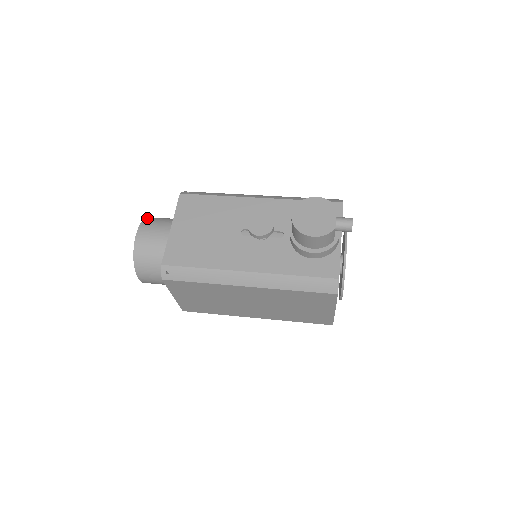
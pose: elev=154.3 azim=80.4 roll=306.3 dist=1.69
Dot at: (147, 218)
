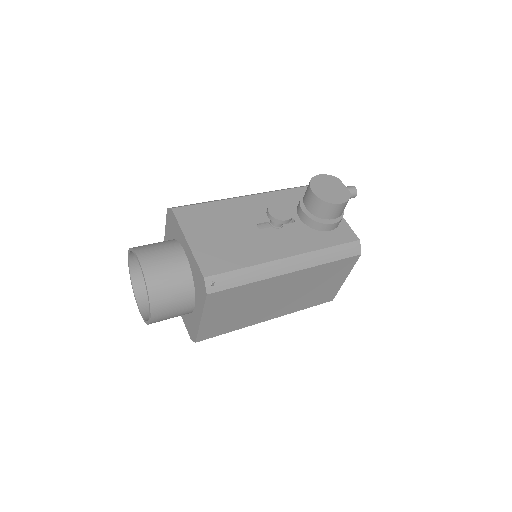
Dot at: (134, 247)
